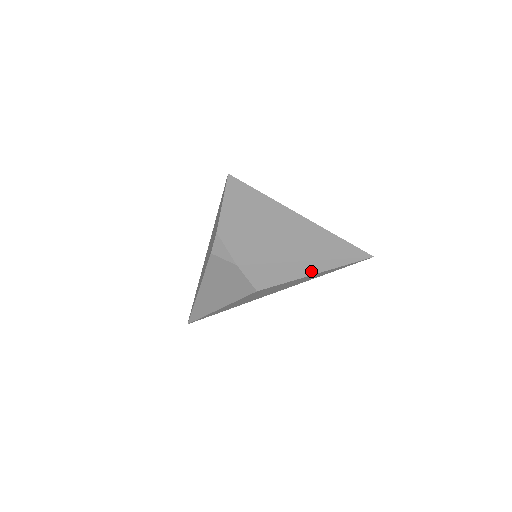
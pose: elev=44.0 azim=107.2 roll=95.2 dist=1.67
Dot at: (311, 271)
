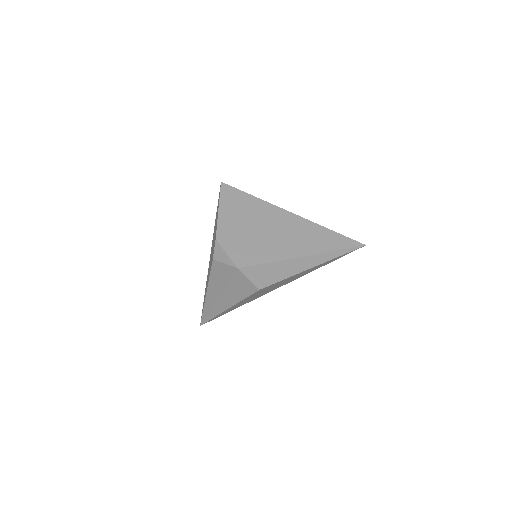
Dot at: (308, 265)
